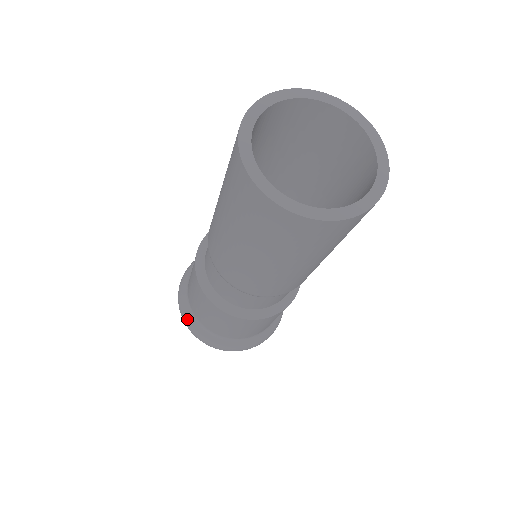
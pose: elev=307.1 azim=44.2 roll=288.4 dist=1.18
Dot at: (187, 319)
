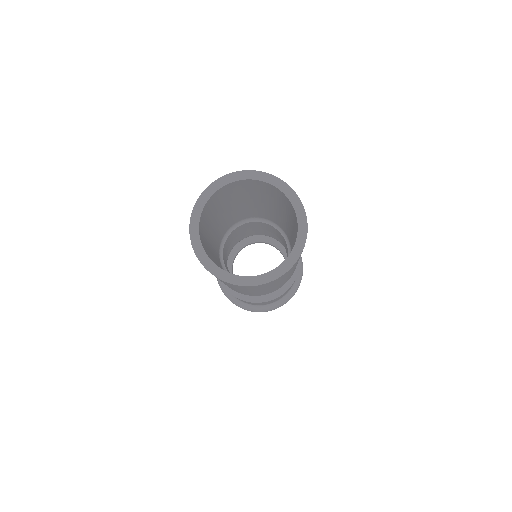
Dot at: occluded
